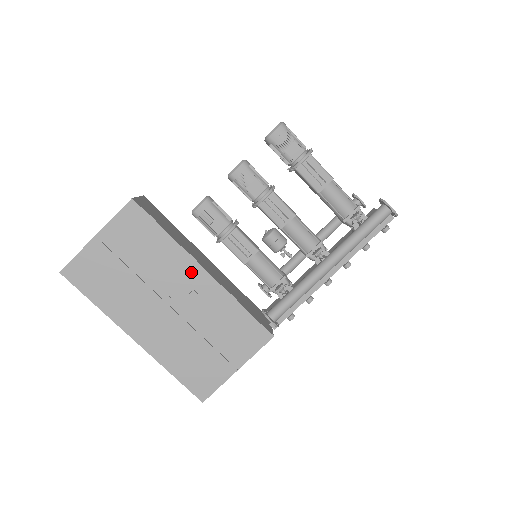
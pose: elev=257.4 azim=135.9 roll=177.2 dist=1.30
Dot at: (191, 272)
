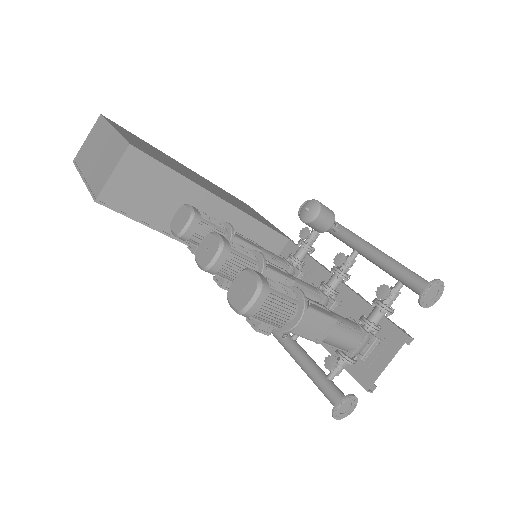
Dot at: occluded
